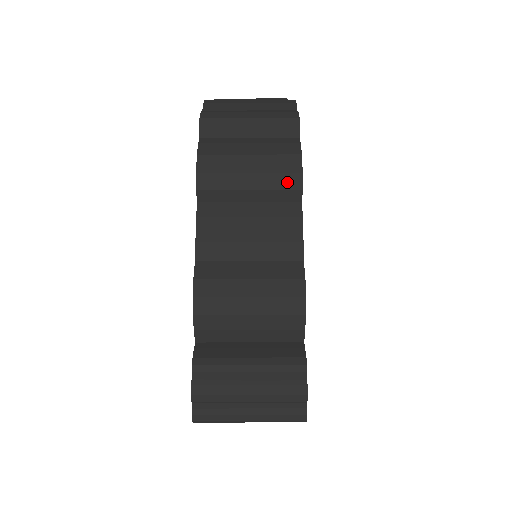
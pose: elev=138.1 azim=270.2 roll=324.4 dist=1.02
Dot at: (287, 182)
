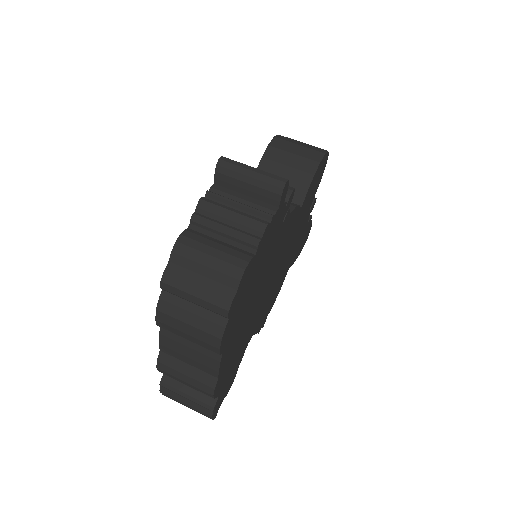
Dot at: (210, 348)
